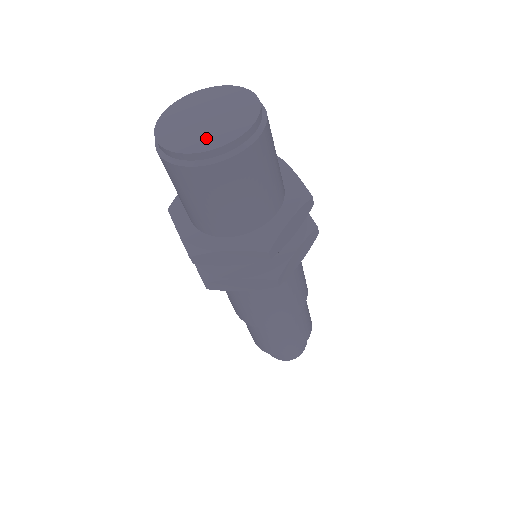
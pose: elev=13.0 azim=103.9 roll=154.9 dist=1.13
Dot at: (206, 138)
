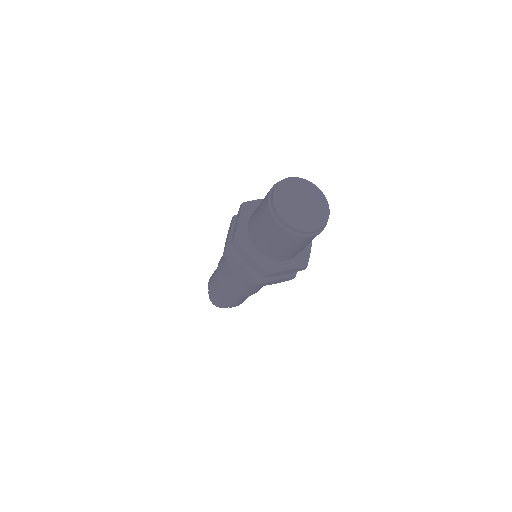
Dot at: (311, 221)
